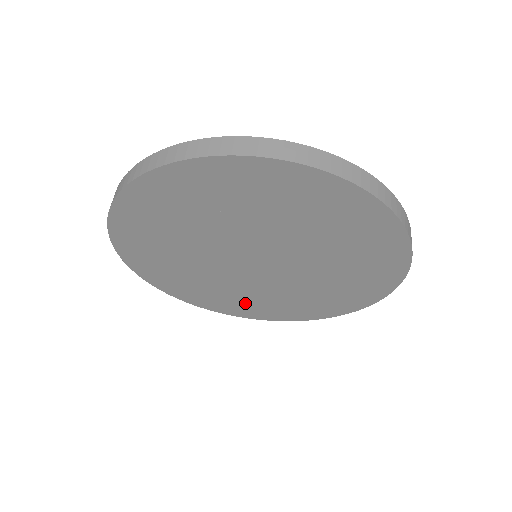
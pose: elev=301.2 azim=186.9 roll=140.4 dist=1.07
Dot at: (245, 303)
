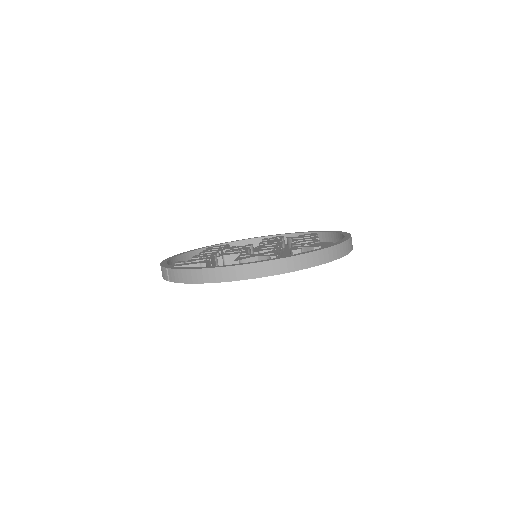
Dot at: occluded
